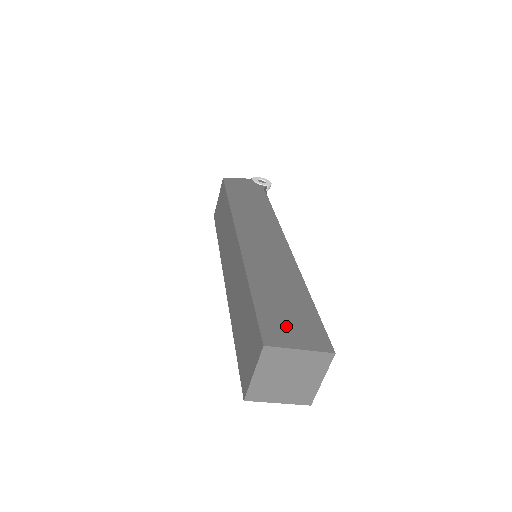
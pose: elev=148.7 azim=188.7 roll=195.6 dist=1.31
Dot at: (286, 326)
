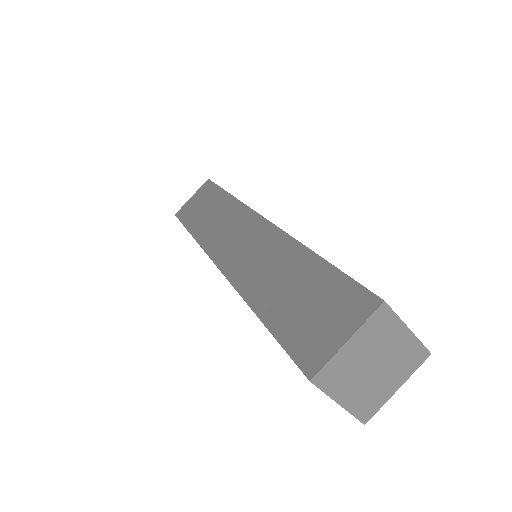
Dot at: occluded
